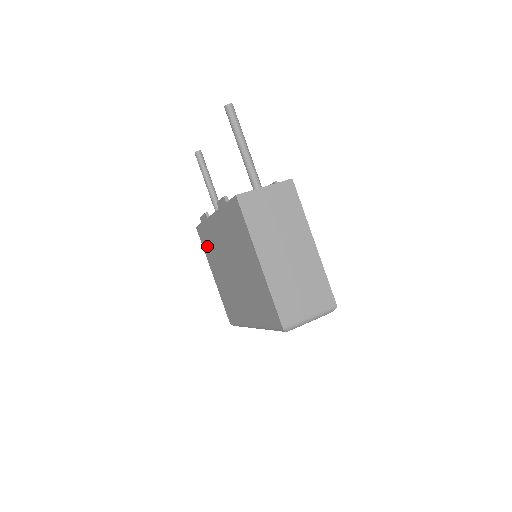
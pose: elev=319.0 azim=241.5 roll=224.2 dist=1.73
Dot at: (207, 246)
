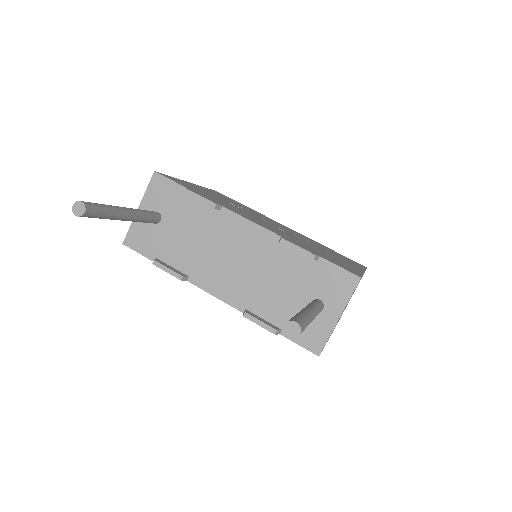
Dot at: occluded
